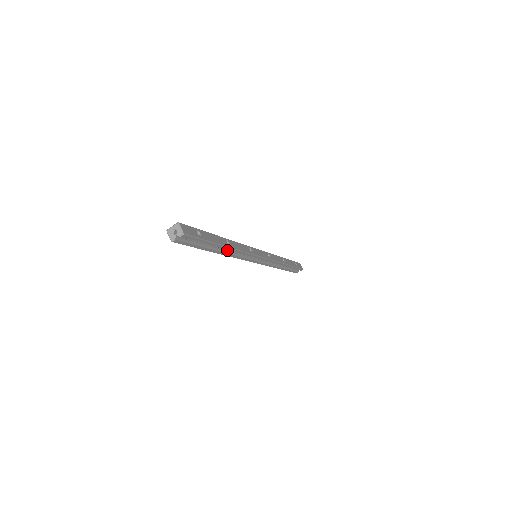
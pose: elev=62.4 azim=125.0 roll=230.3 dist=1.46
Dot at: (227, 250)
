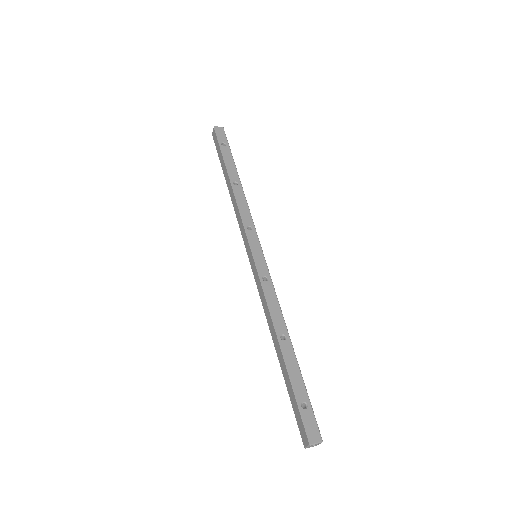
Dot at: occluded
